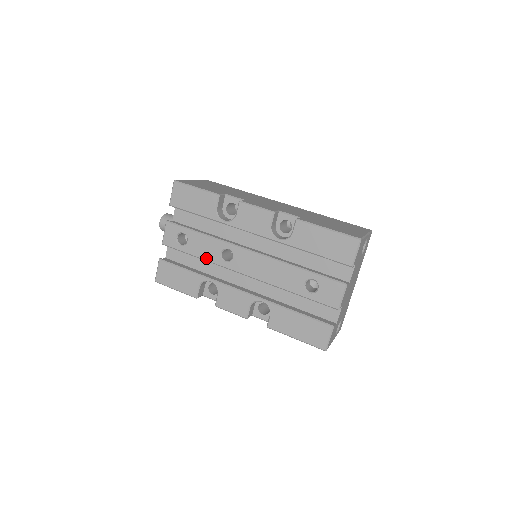
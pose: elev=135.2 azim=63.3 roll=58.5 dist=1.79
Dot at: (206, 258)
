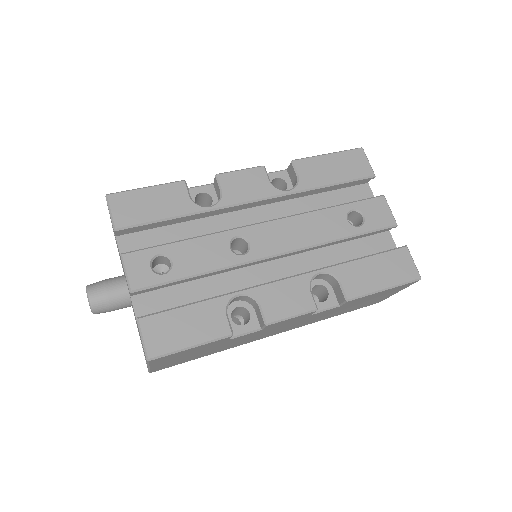
Dot at: (214, 267)
